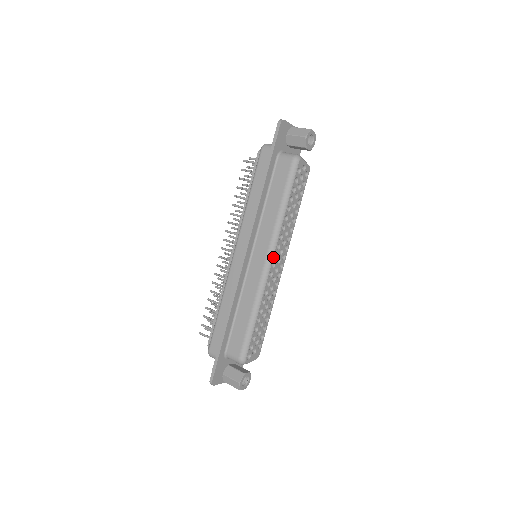
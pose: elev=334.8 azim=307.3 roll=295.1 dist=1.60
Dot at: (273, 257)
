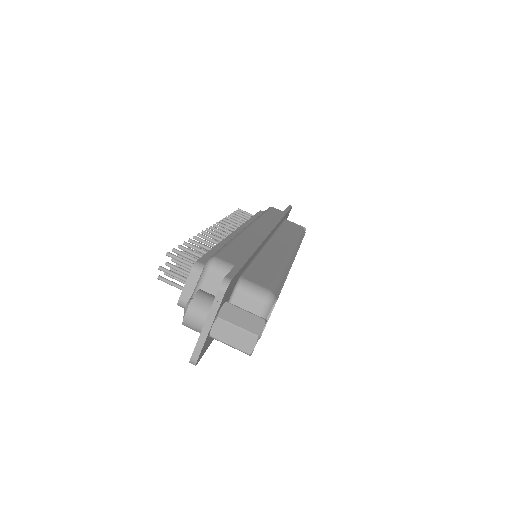
Dot at: occluded
